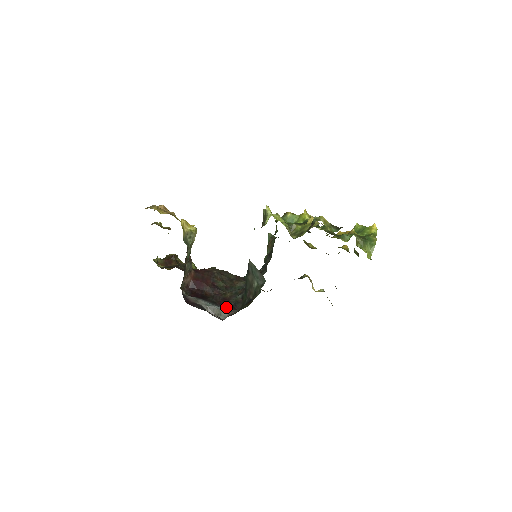
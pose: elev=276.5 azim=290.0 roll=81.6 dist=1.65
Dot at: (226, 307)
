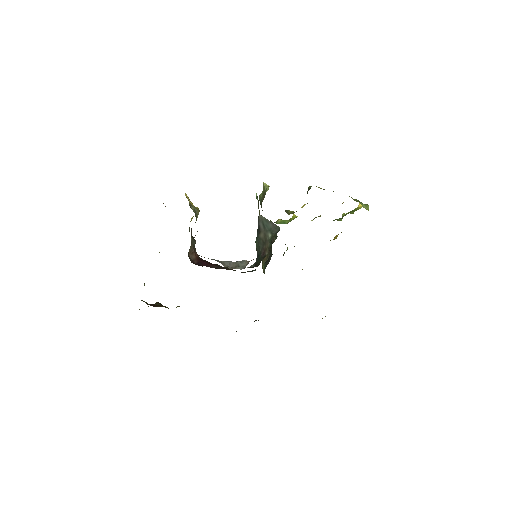
Dot at: (243, 260)
